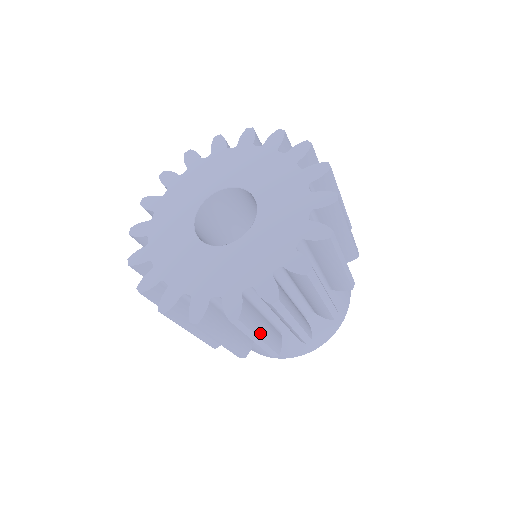
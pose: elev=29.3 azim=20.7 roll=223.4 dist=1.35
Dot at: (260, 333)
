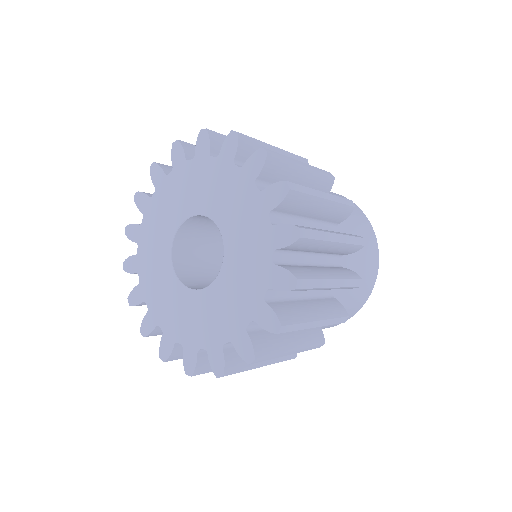
Dot at: (313, 317)
